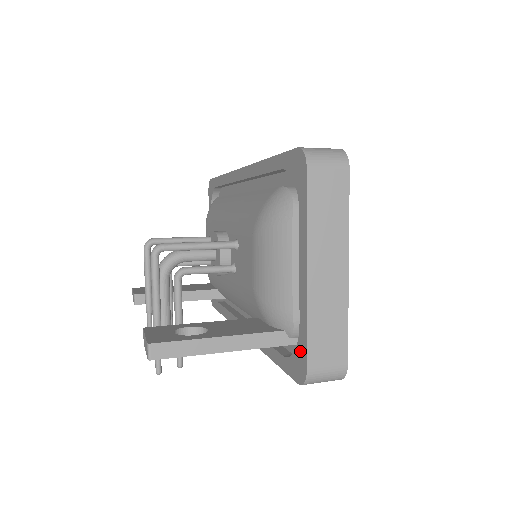
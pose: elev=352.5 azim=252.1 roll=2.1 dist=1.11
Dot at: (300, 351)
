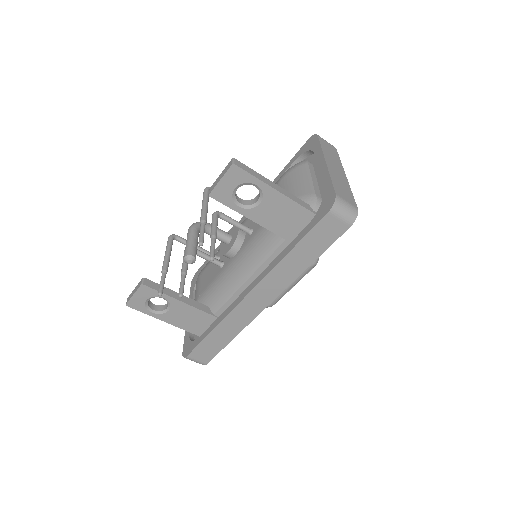
Dot at: (327, 195)
